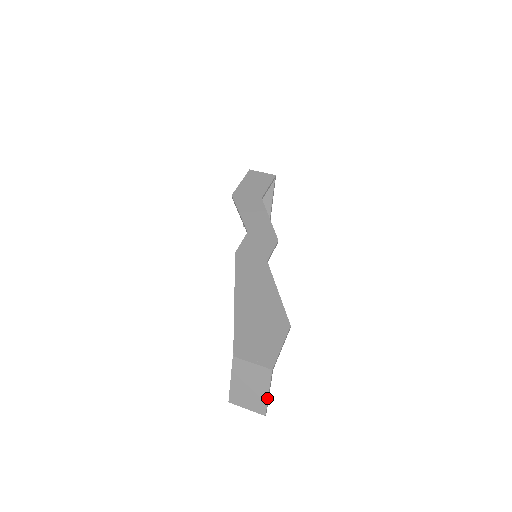
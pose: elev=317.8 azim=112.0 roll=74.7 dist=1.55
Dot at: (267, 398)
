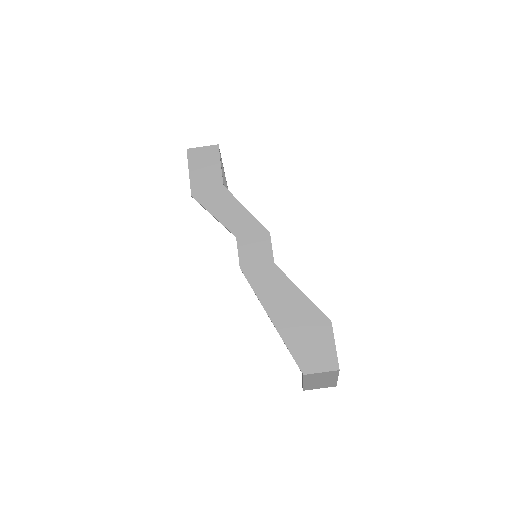
Dot at: (337, 380)
